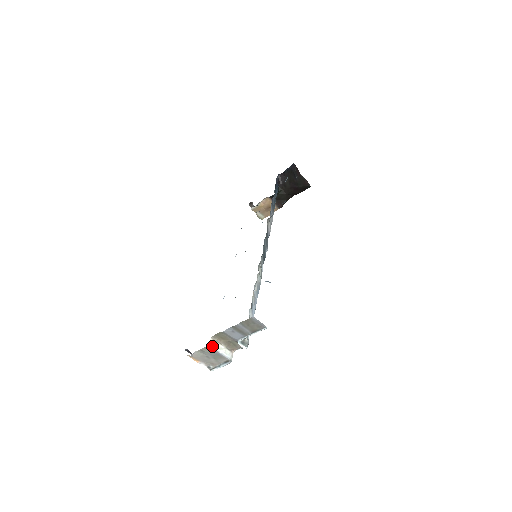
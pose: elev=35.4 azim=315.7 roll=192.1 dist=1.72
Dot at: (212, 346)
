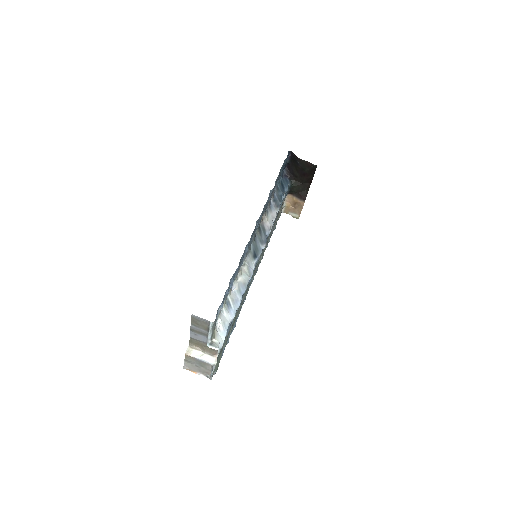
Dot at: (188, 354)
